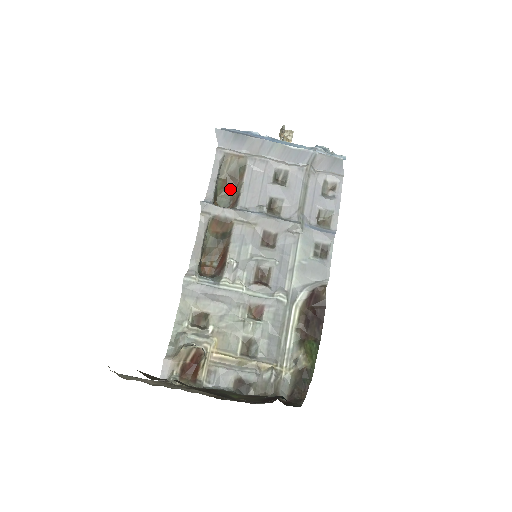
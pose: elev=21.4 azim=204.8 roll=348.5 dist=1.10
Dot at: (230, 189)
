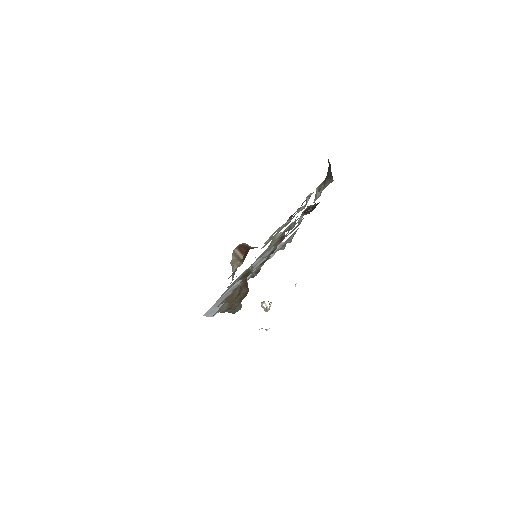
Dot at: (235, 306)
